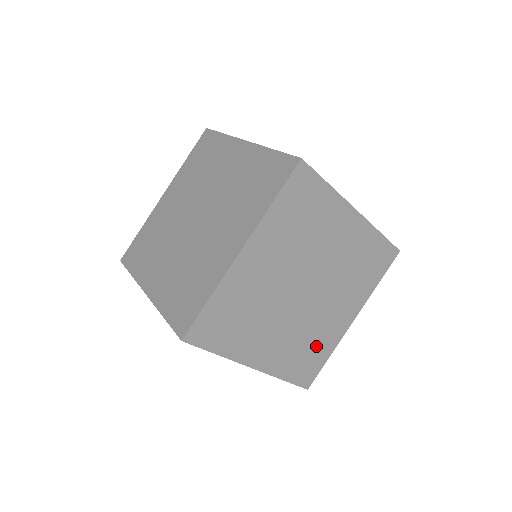
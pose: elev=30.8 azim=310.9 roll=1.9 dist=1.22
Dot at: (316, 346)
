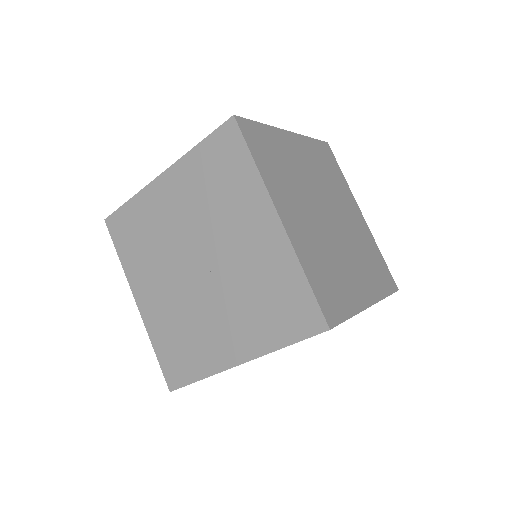
Dot at: (370, 253)
